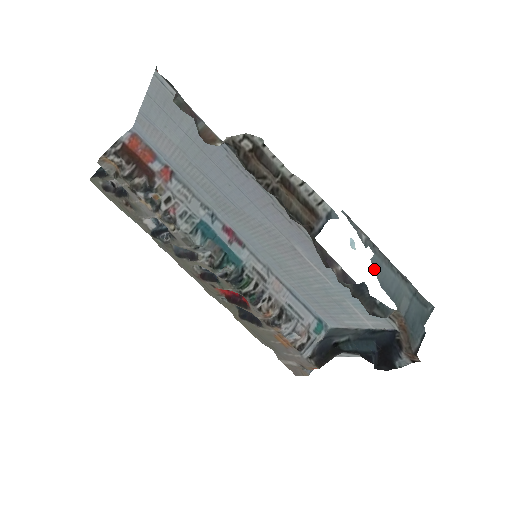
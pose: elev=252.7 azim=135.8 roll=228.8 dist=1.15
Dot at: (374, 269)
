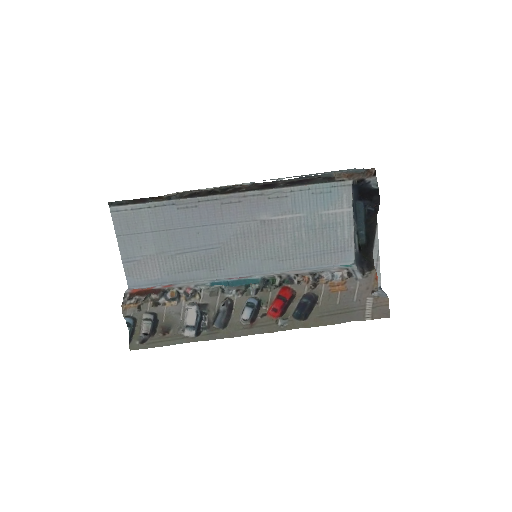
Dot at: occluded
